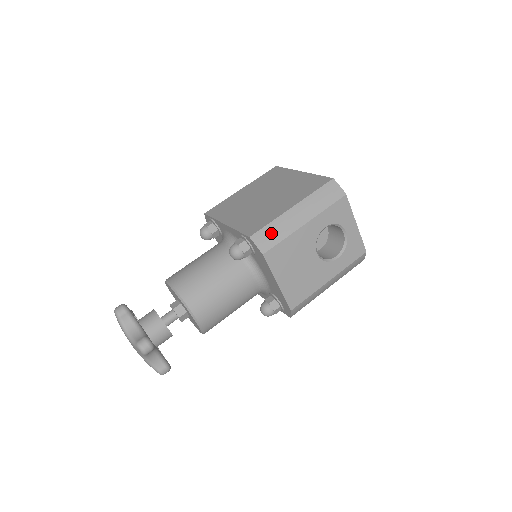
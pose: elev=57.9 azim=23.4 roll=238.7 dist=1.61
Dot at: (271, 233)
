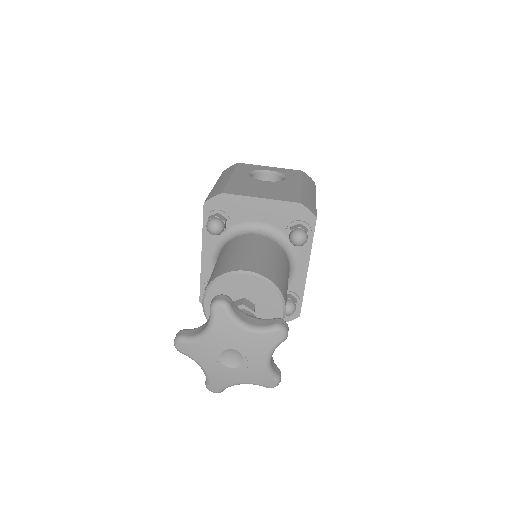
Dot at: (215, 192)
